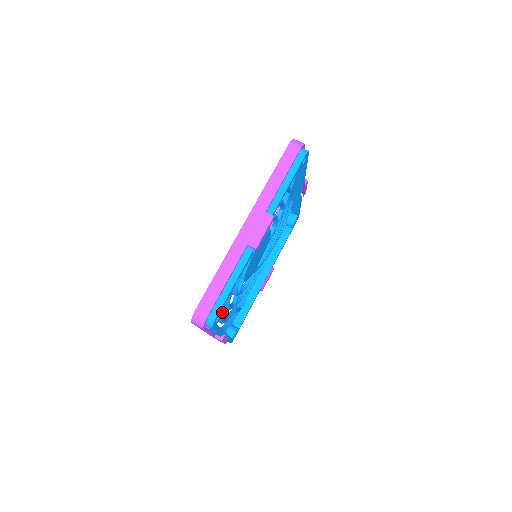
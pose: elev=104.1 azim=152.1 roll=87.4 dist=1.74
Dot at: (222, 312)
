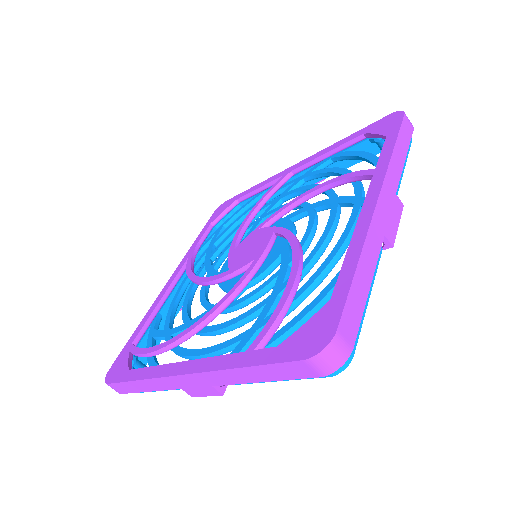
Dot at: occluded
